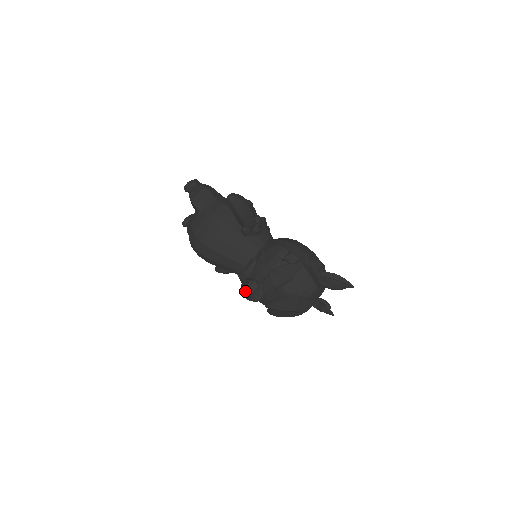
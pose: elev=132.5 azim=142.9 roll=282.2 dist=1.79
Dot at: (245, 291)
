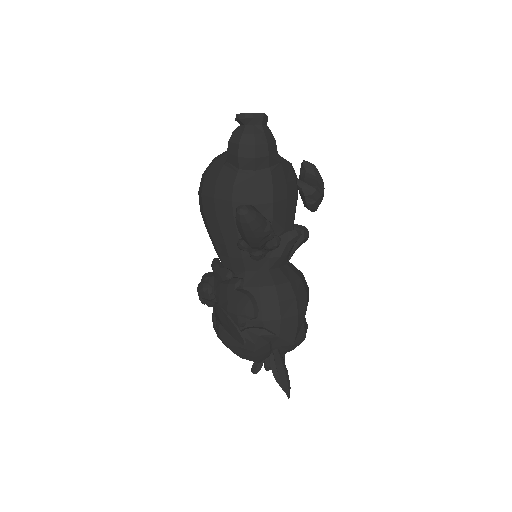
Dot at: (198, 286)
